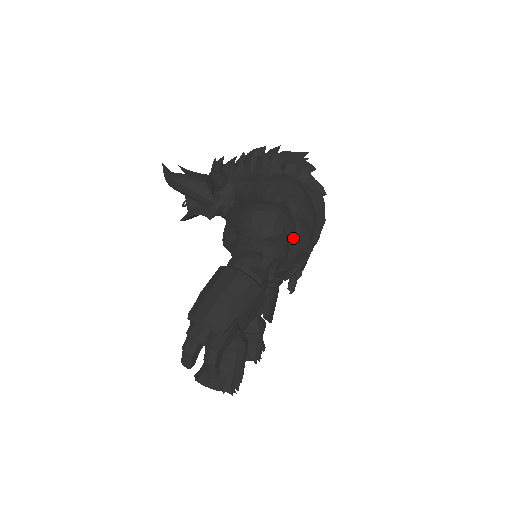
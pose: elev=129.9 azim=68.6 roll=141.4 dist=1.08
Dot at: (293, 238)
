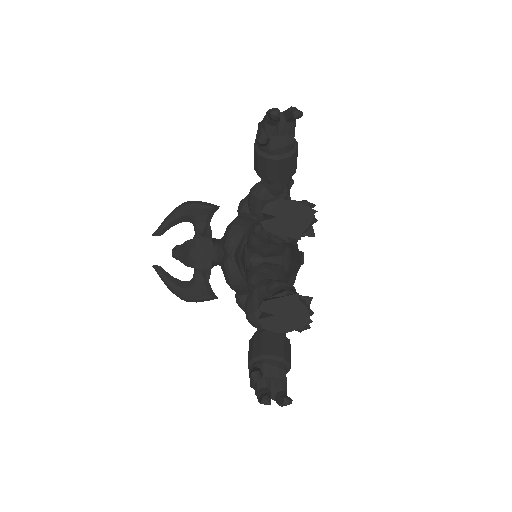
Dot at: occluded
